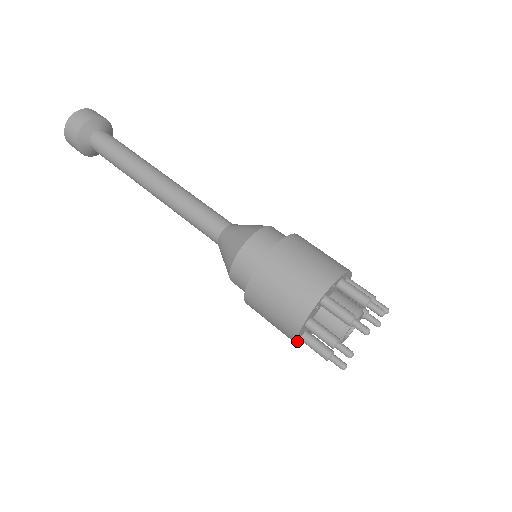
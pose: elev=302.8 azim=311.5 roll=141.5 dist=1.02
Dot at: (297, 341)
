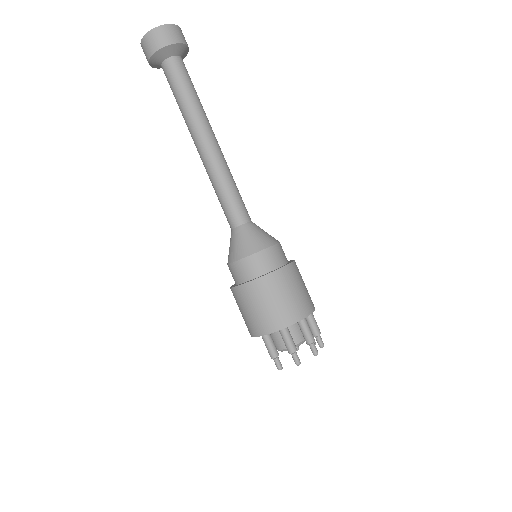
Dot at: (262, 335)
